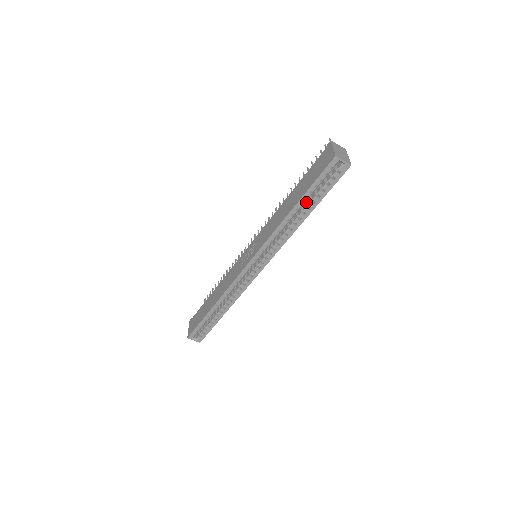
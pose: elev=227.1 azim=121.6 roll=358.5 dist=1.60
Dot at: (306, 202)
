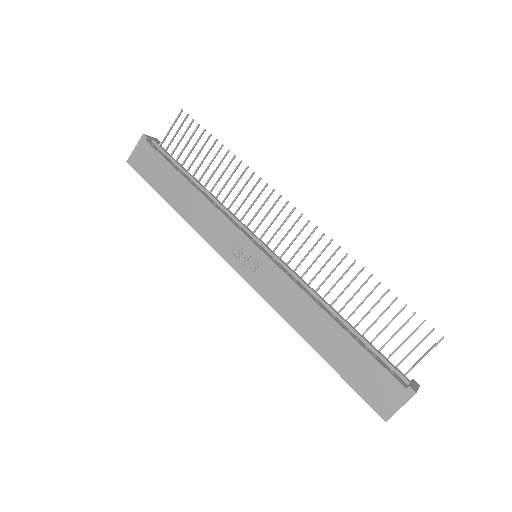
Dot at: occluded
